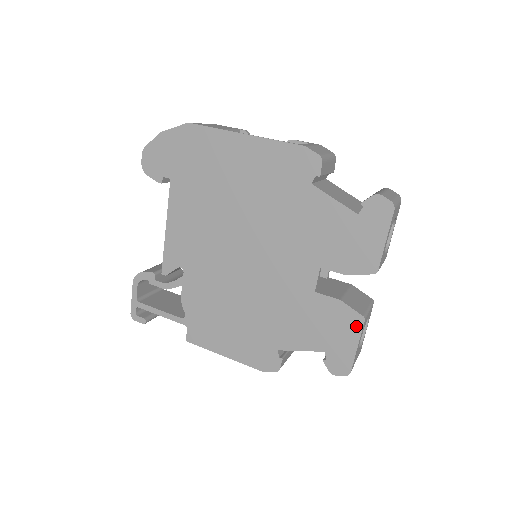
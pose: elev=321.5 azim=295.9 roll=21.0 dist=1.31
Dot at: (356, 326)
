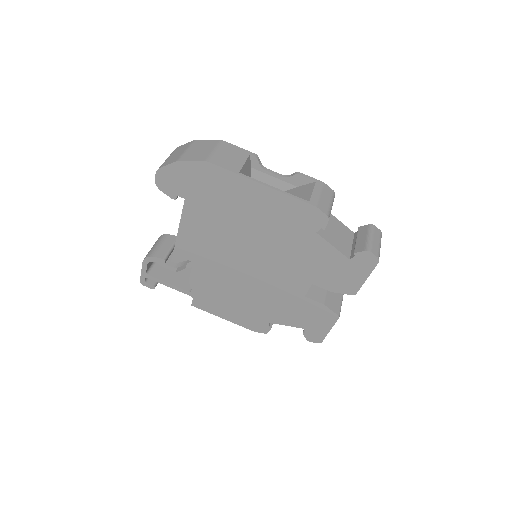
Dot at: (332, 320)
